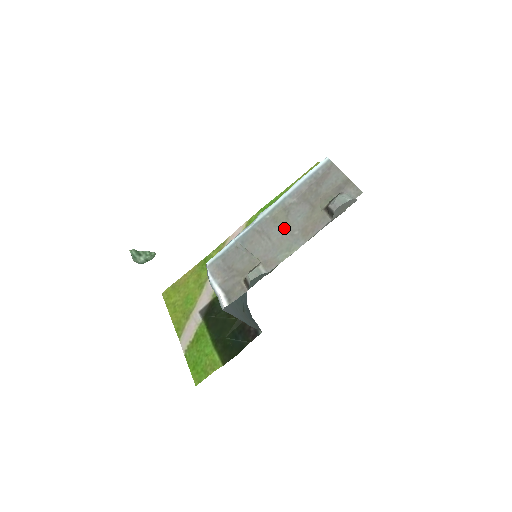
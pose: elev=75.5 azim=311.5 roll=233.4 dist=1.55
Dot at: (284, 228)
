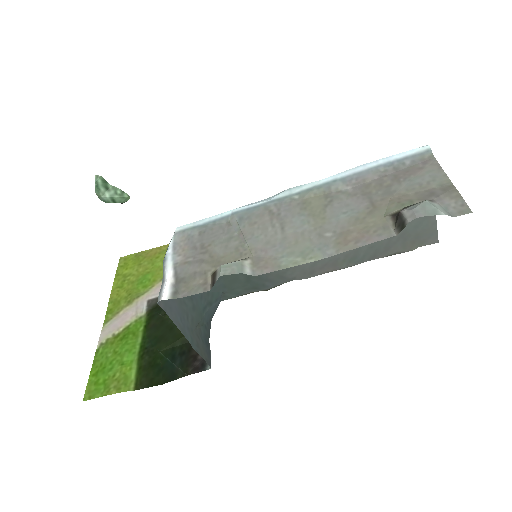
Dot at: (312, 221)
